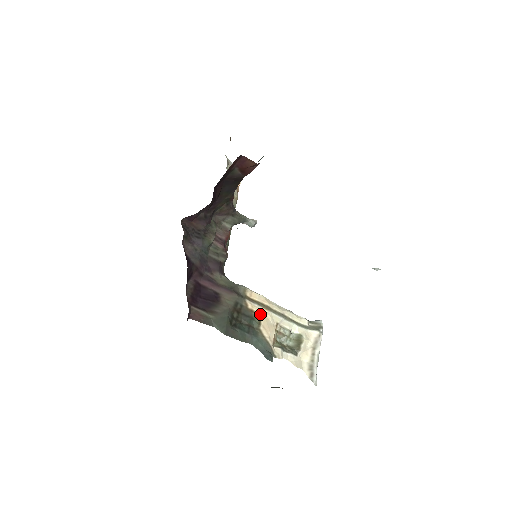
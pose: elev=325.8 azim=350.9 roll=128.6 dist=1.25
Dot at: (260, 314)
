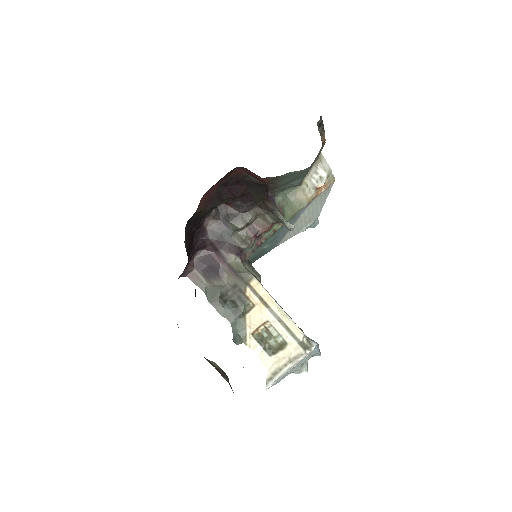
Dot at: (255, 305)
